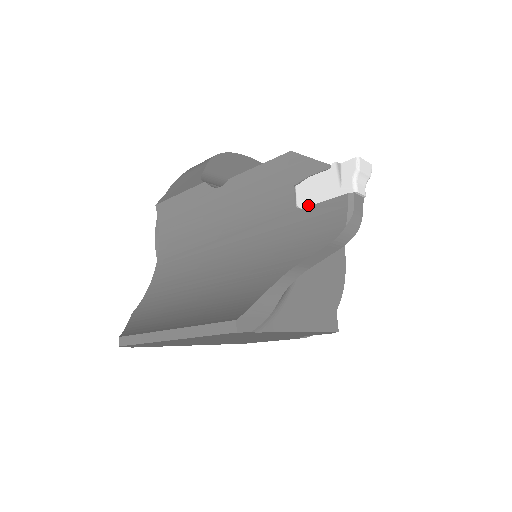
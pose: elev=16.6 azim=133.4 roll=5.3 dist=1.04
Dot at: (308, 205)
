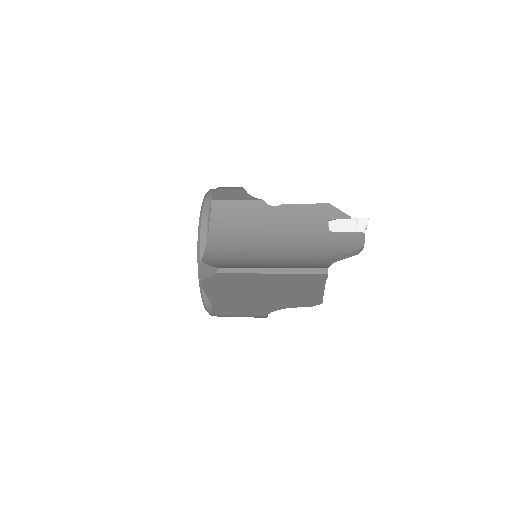
Dot at: (337, 232)
